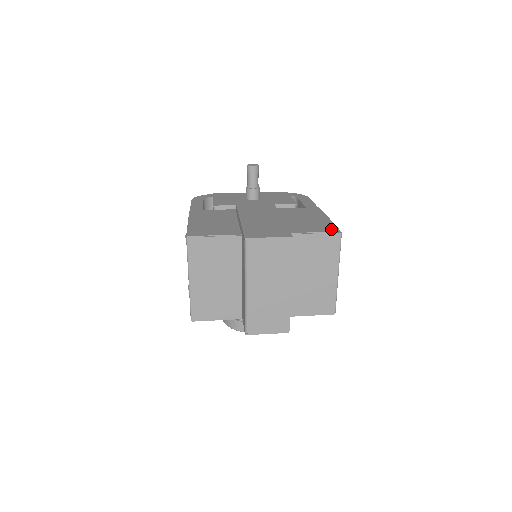
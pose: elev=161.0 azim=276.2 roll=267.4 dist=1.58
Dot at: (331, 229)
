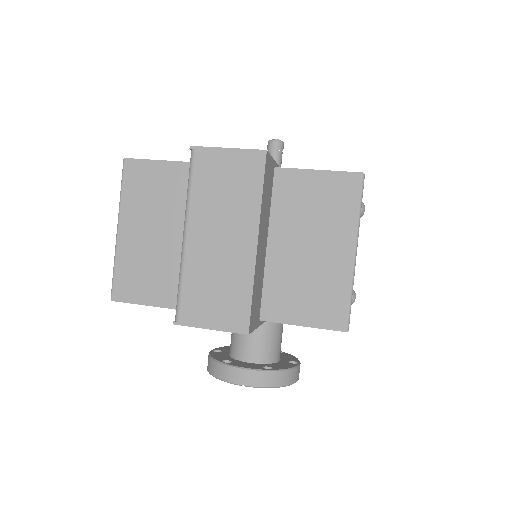
Dot at: occluded
